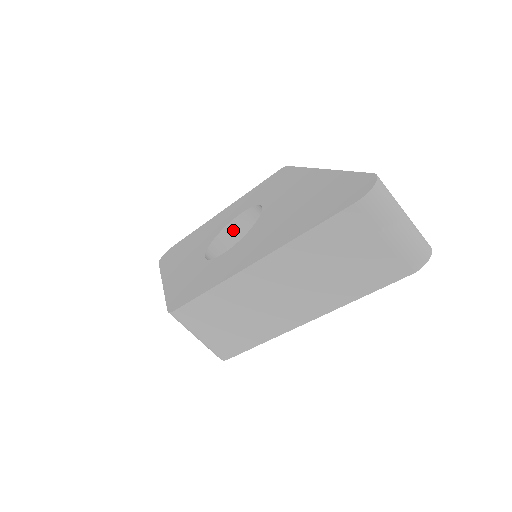
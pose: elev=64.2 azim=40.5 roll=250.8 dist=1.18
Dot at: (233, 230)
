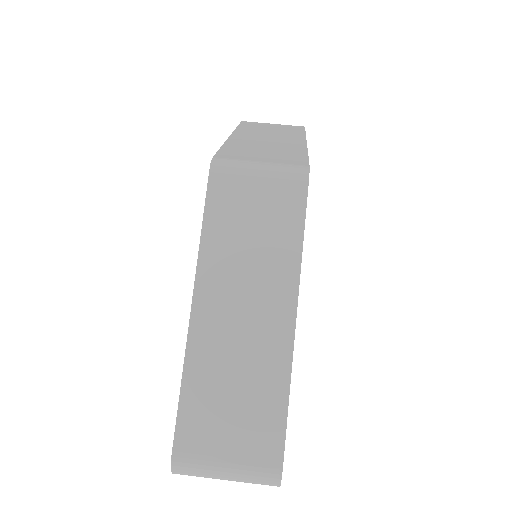
Dot at: occluded
